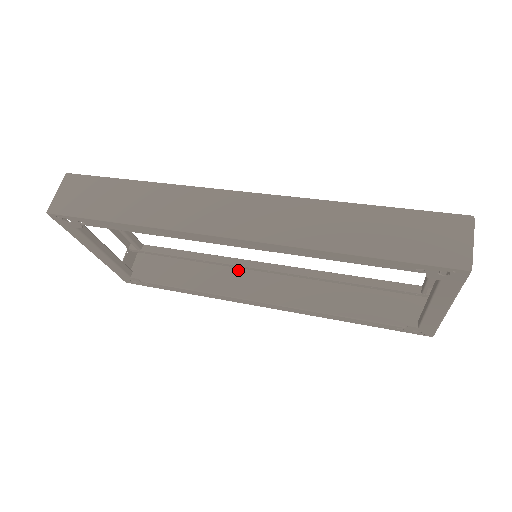
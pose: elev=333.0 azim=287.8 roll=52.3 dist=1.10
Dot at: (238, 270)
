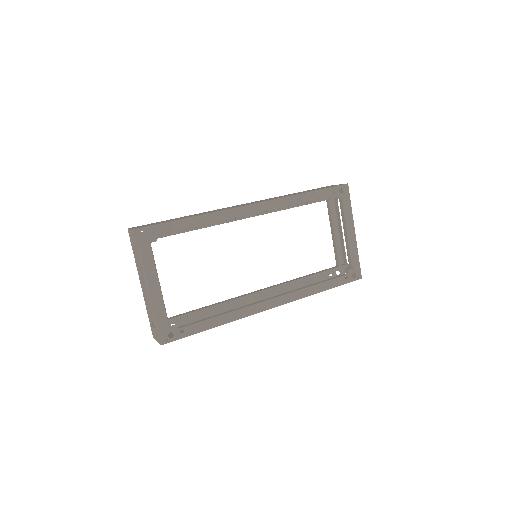
Dot at: occluded
